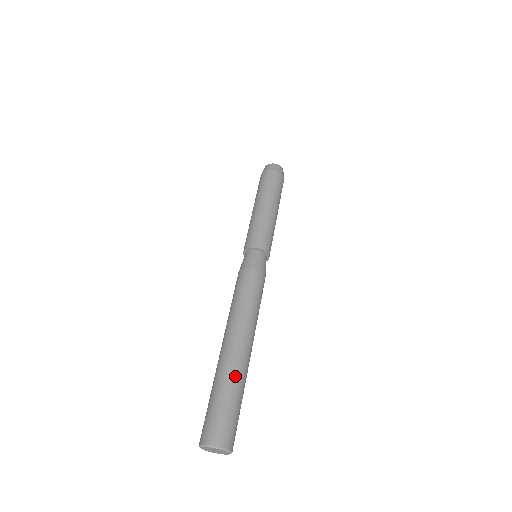
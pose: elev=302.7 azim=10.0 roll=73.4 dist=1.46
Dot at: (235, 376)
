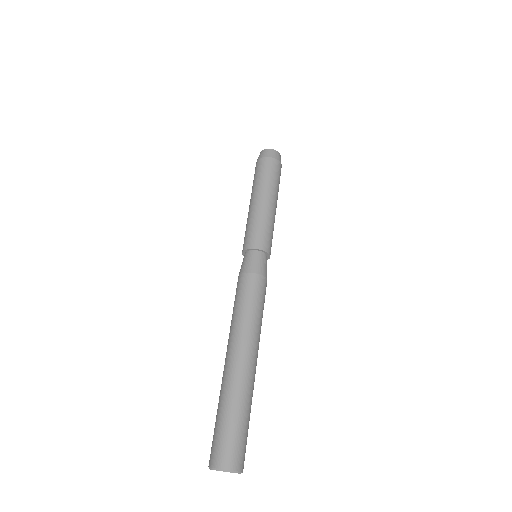
Dot at: (252, 396)
